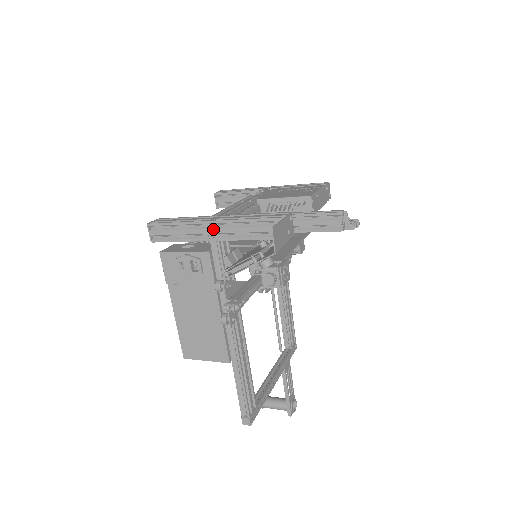
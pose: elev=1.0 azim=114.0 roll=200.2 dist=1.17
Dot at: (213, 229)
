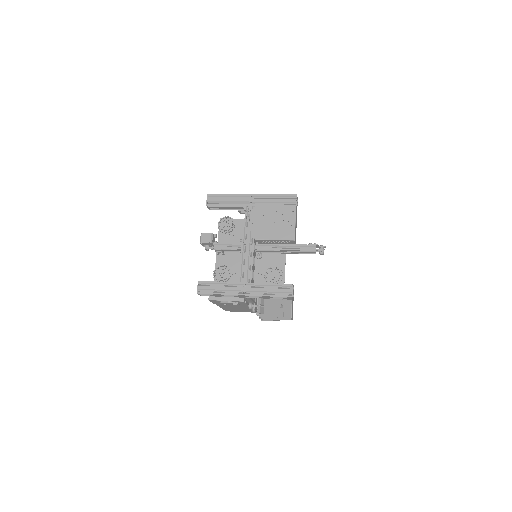
Dot at: (245, 296)
